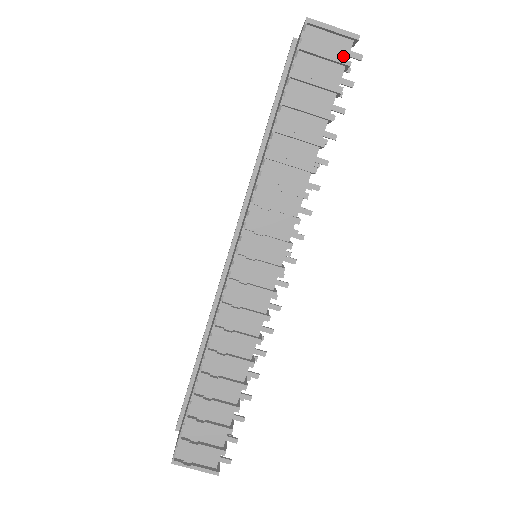
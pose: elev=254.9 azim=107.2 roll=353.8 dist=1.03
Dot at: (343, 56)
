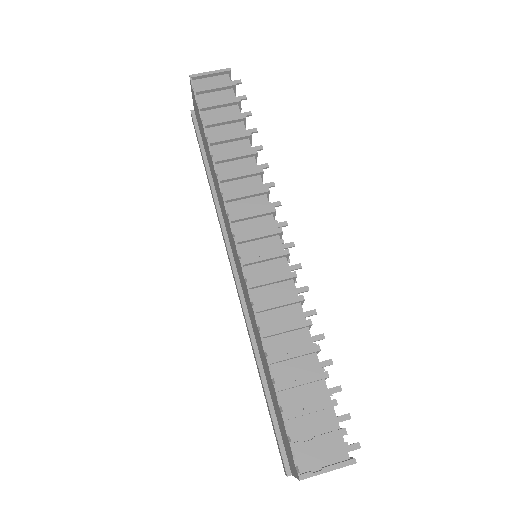
Dot at: (227, 84)
